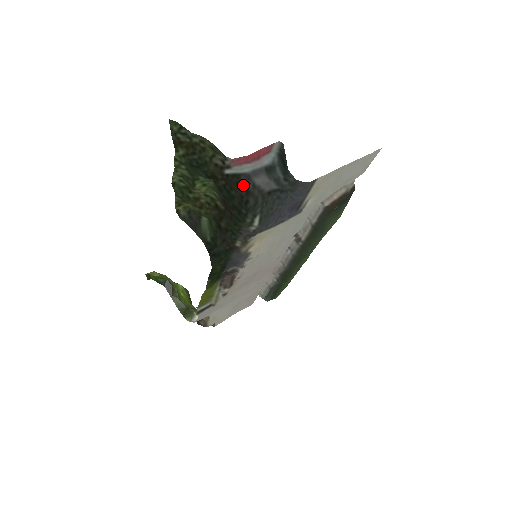
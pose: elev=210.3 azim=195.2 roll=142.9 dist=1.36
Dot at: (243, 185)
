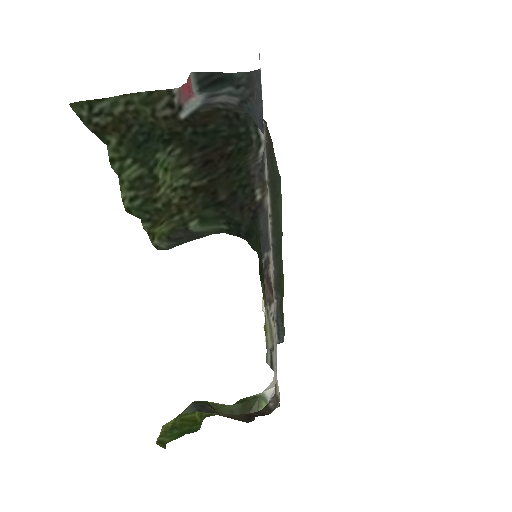
Dot at: (213, 109)
